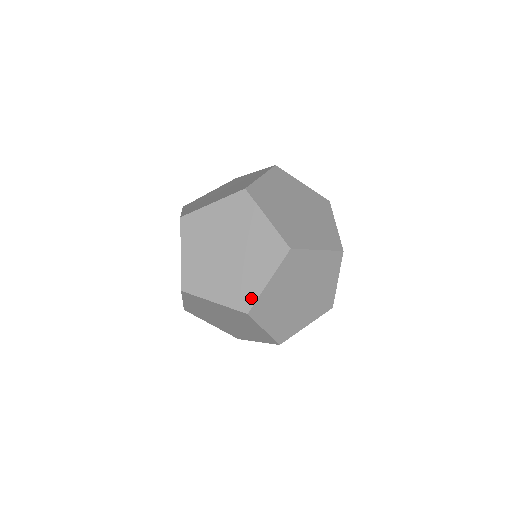
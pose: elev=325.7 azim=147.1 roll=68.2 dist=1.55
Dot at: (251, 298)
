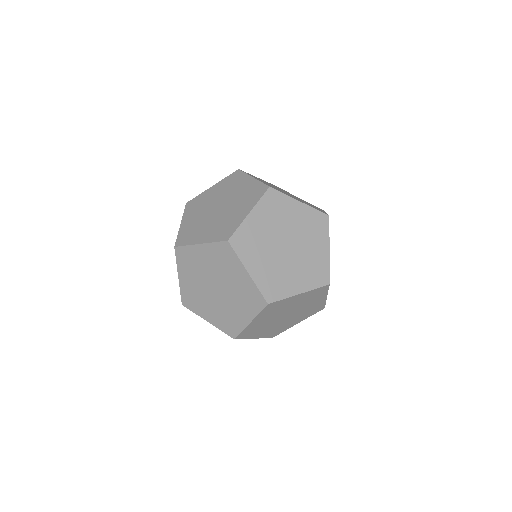
Dot at: (325, 270)
